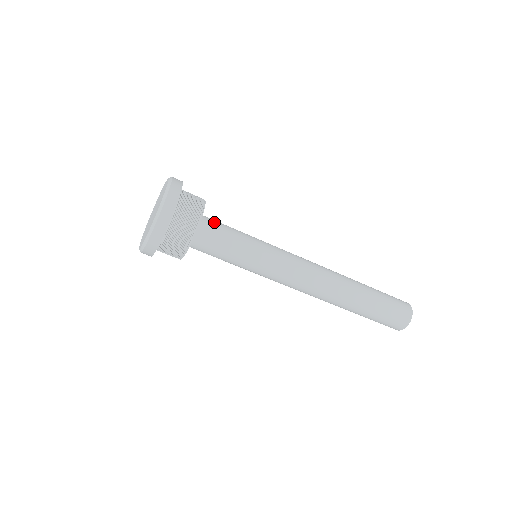
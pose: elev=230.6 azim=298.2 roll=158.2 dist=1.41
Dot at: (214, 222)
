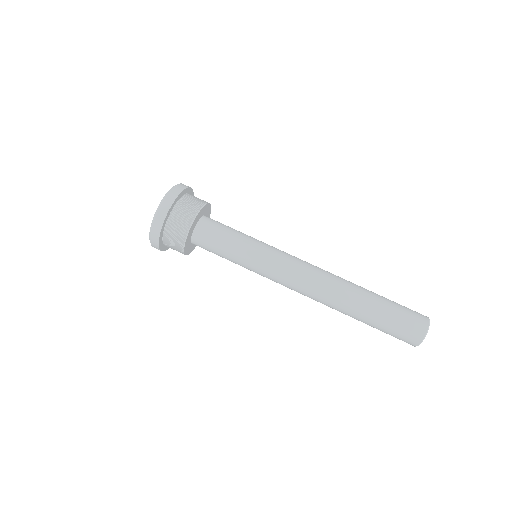
Dot at: occluded
